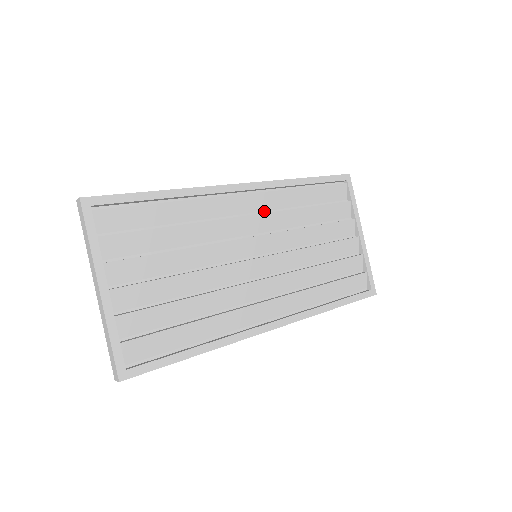
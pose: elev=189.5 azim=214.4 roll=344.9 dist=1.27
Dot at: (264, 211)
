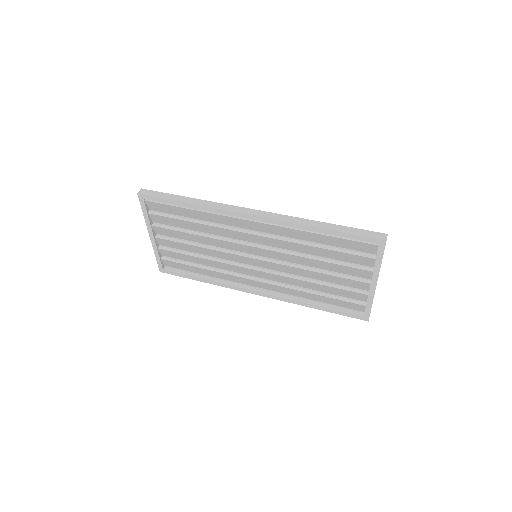
Dot at: (273, 234)
